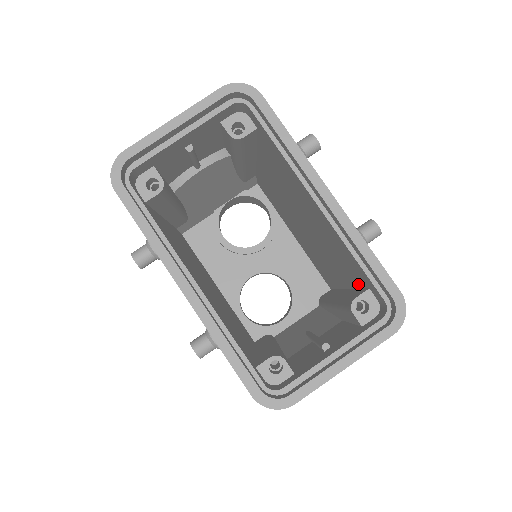
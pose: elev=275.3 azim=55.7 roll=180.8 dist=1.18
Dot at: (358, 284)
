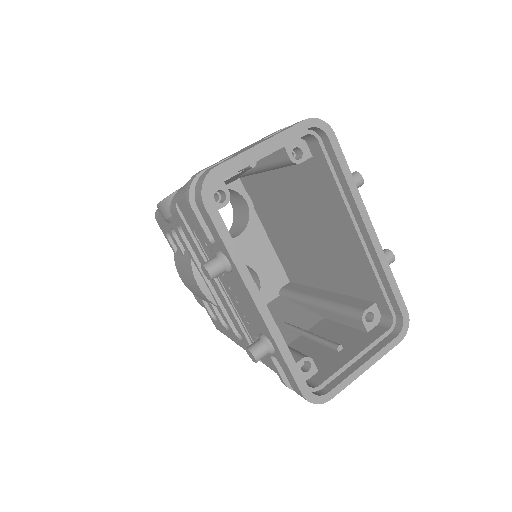
Dot at: (357, 295)
